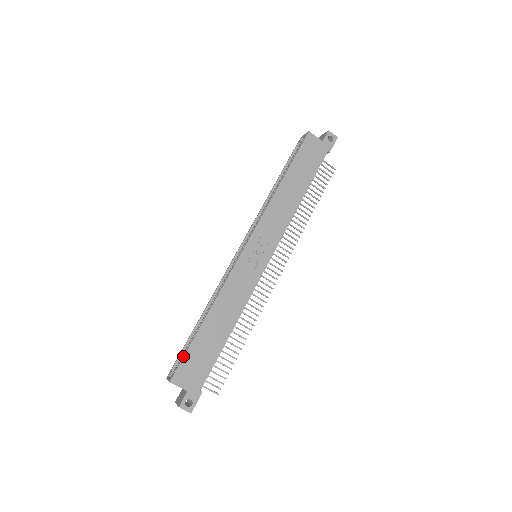
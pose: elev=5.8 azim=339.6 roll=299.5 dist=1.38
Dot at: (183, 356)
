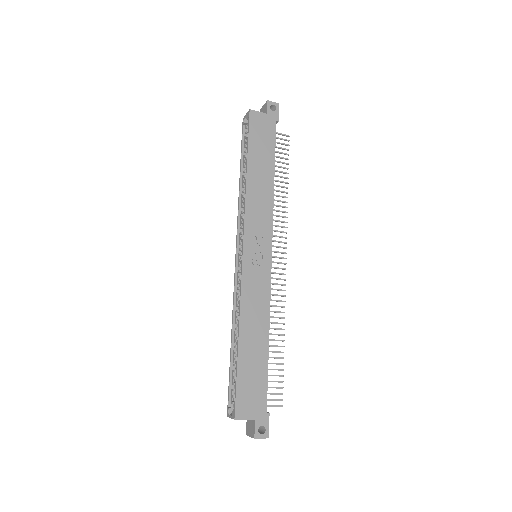
Dot at: (235, 388)
